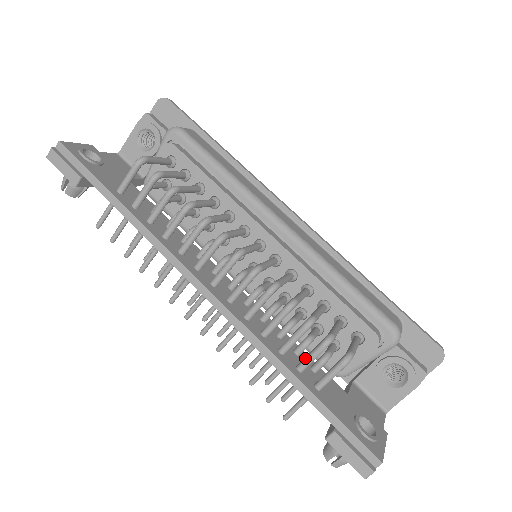
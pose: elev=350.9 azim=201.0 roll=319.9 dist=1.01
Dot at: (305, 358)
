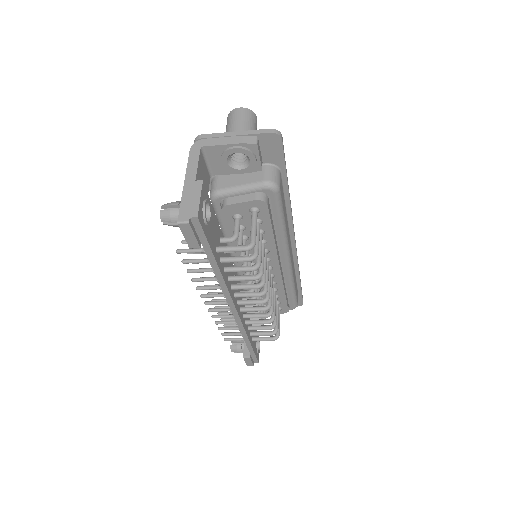
Dot at: (258, 334)
